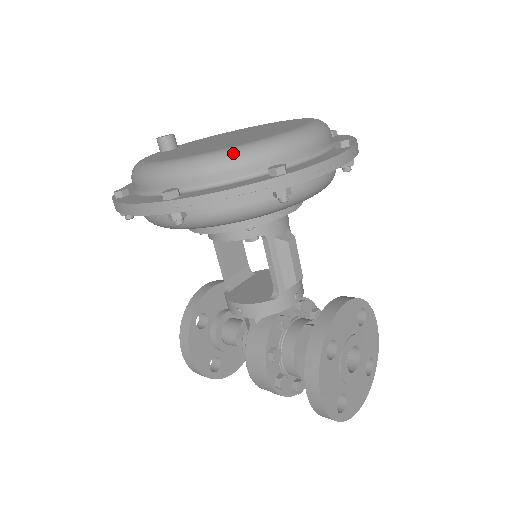
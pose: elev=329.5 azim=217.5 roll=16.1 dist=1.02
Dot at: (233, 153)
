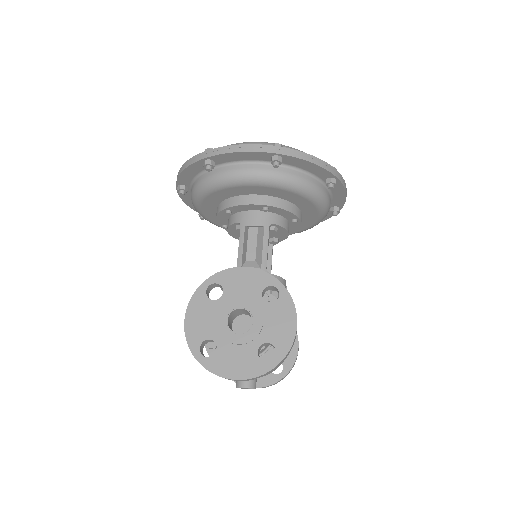
Dot at: occluded
